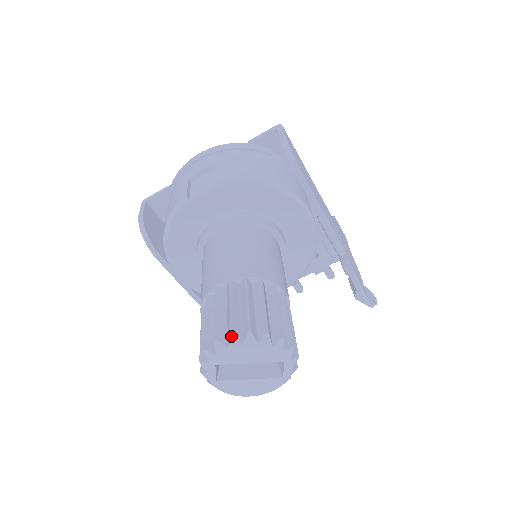
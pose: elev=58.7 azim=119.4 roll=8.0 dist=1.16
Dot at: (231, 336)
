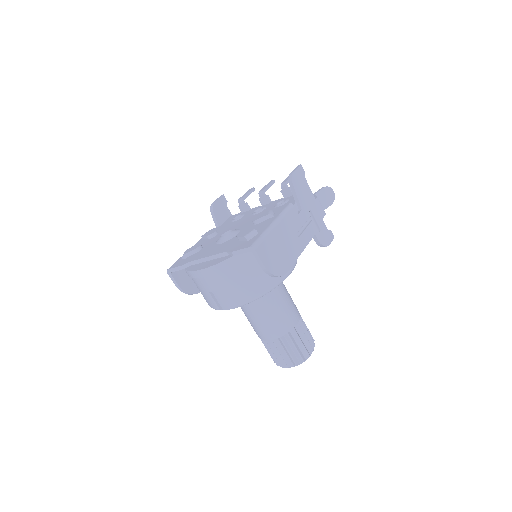
Dot at: (289, 367)
